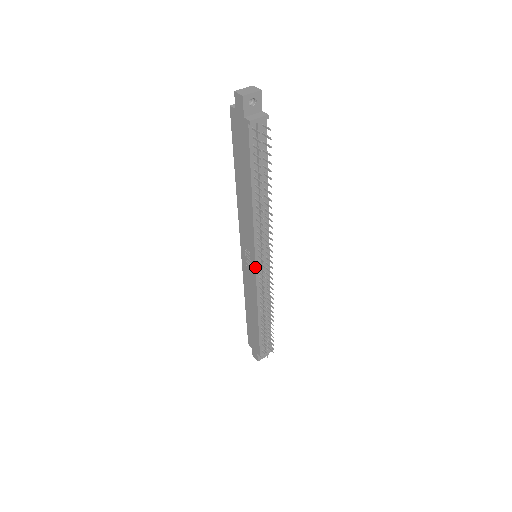
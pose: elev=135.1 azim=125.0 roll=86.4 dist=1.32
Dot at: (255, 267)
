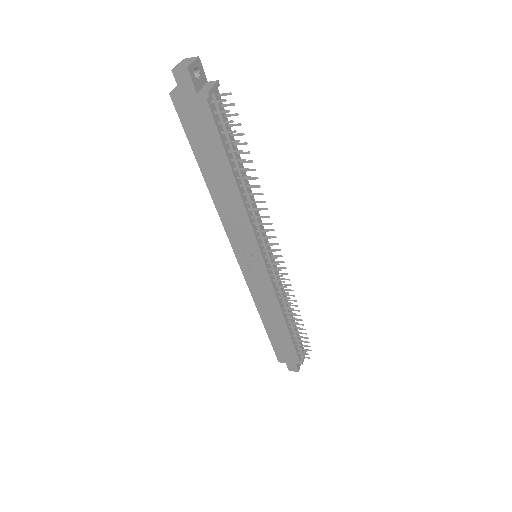
Dot at: (265, 265)
